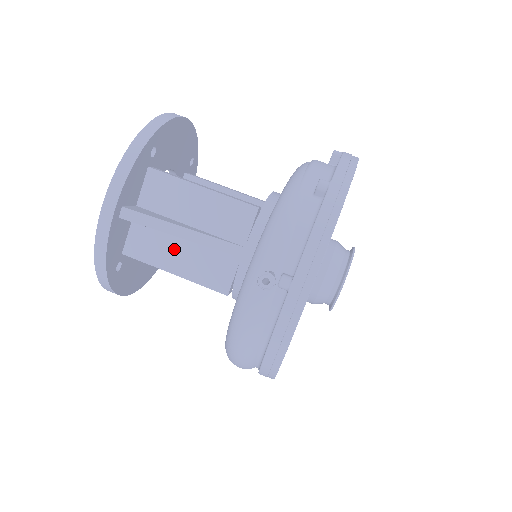
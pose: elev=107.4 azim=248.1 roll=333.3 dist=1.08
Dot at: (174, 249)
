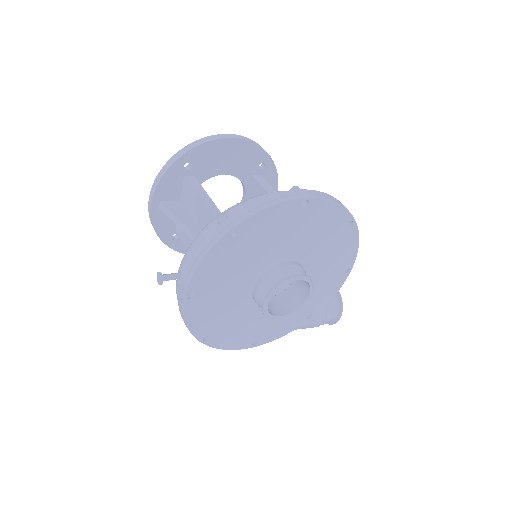
Dot at: occluded
